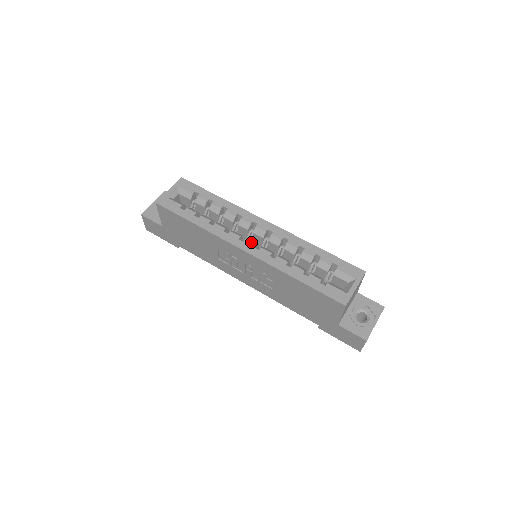
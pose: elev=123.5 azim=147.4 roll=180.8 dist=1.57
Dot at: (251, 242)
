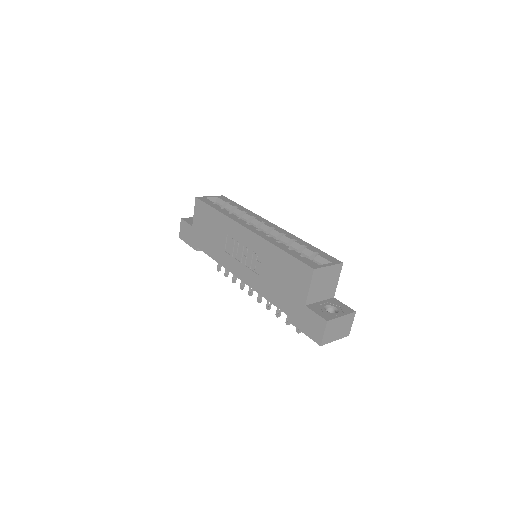
Dot at: (255, 227)
